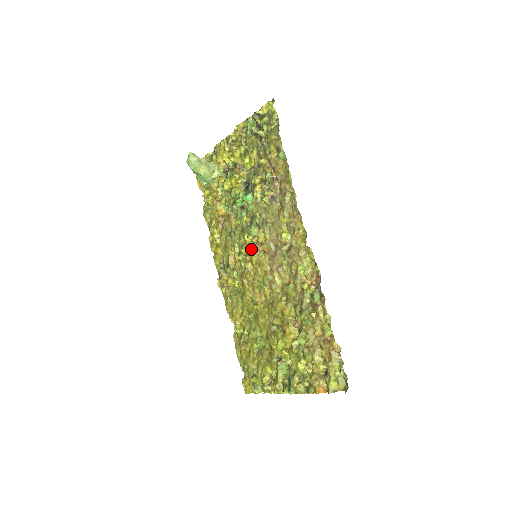
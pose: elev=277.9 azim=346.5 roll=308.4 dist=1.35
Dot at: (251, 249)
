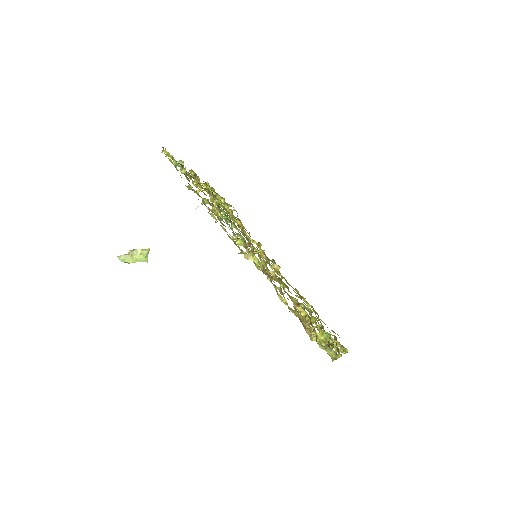
Dot at: (253, 251)
